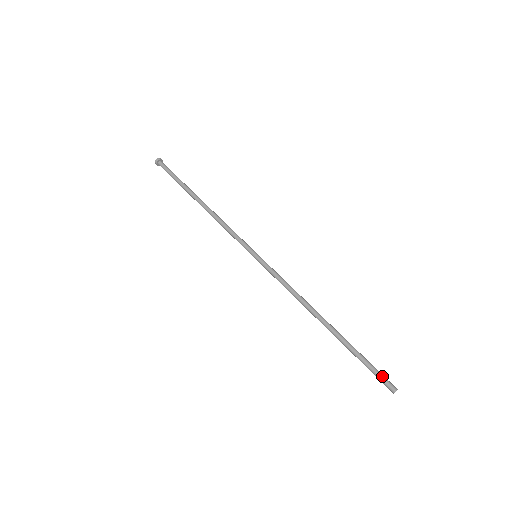
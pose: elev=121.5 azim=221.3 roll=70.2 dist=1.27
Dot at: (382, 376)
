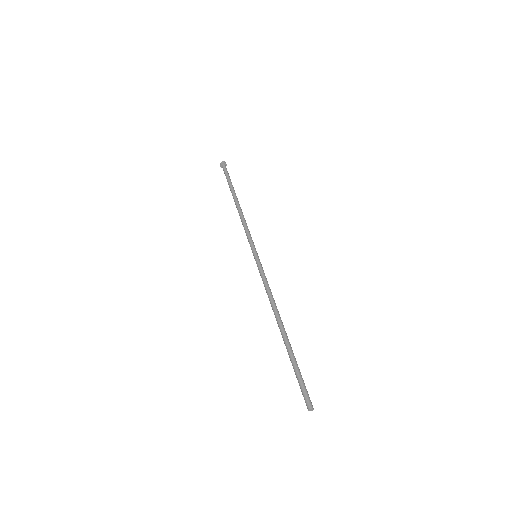
Dot at: (307, 391)
